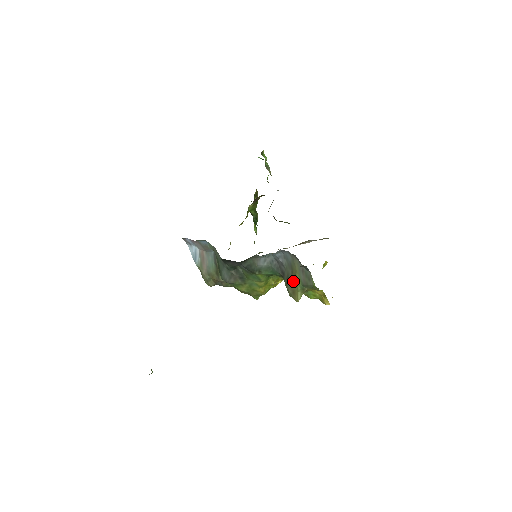
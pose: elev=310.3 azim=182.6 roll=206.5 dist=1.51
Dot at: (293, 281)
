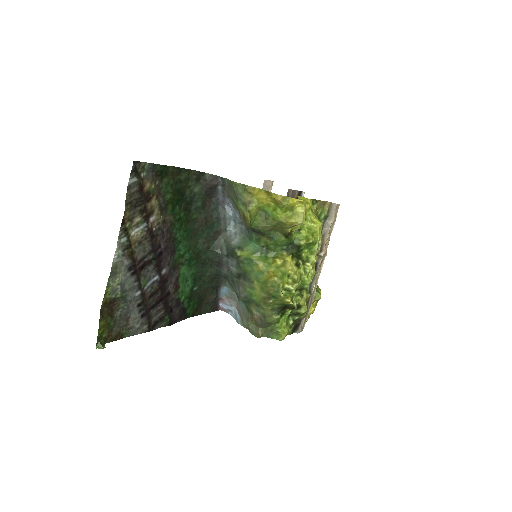
Dot at: (238, 210)
